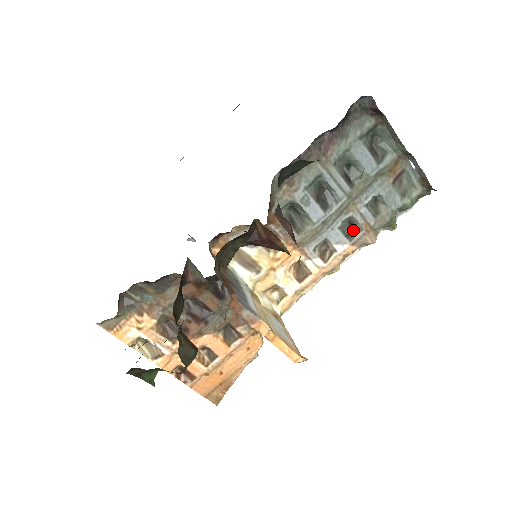
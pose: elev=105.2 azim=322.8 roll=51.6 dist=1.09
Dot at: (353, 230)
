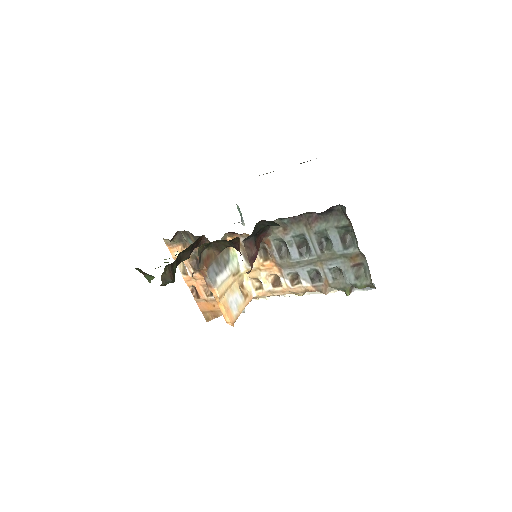
Dot at: (317, 278)
